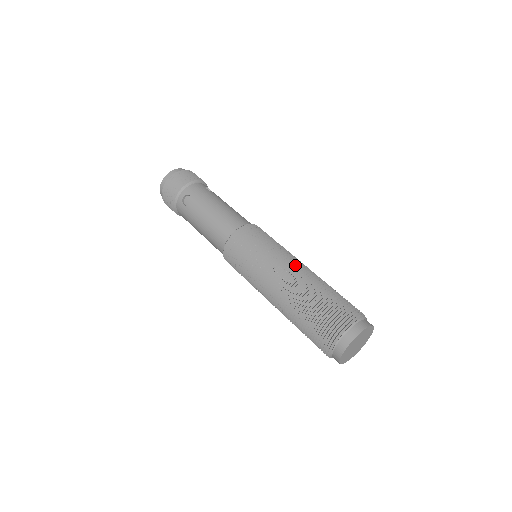
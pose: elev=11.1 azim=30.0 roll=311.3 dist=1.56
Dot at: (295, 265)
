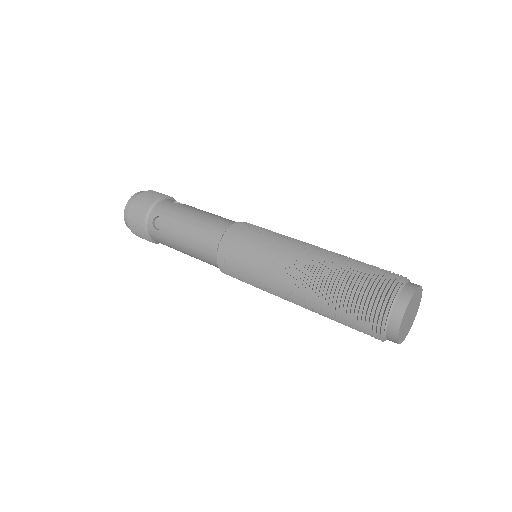
Dot at: (304, 249)
